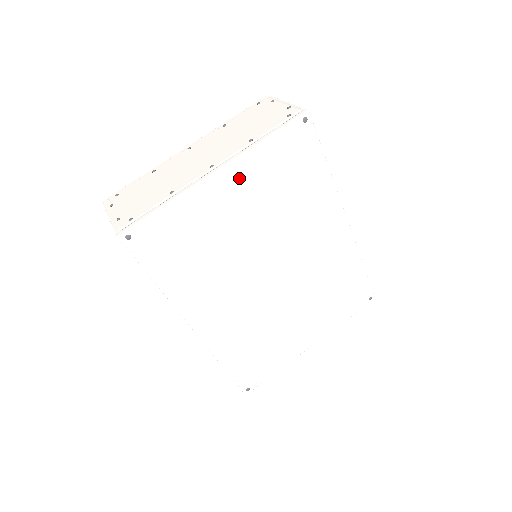
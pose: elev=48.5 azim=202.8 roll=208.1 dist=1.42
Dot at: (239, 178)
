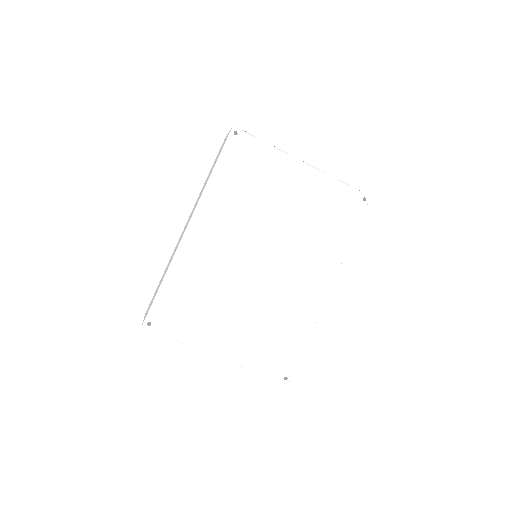
Dot at: (309, 181)
